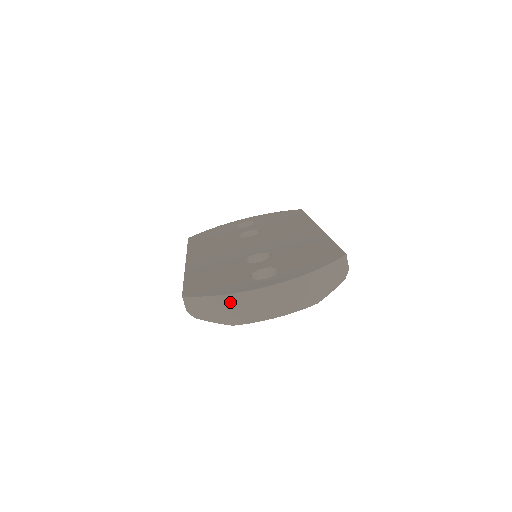
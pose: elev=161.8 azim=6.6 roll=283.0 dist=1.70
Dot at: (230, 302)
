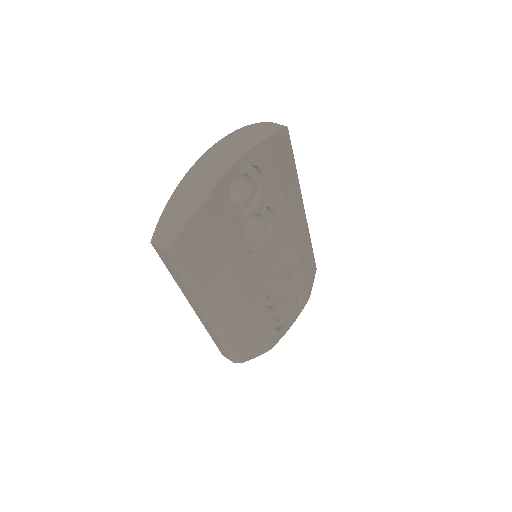
Dot at: (184, 189)
